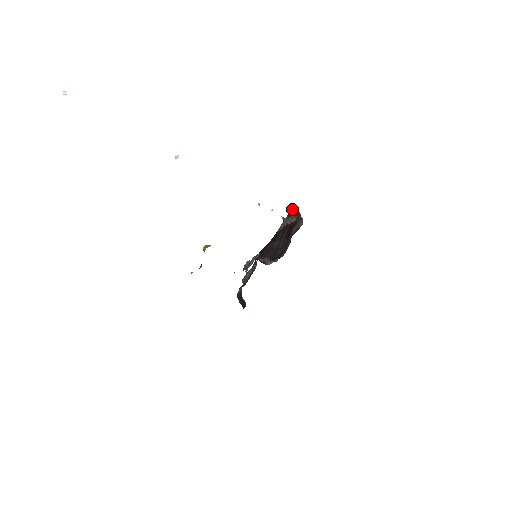
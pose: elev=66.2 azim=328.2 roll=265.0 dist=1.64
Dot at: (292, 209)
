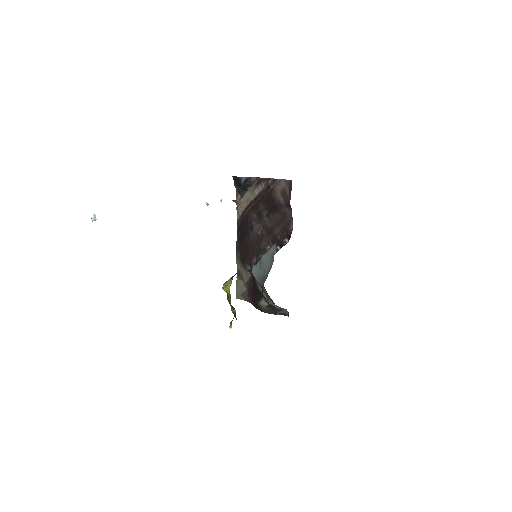
Dot at: (247, 182)
